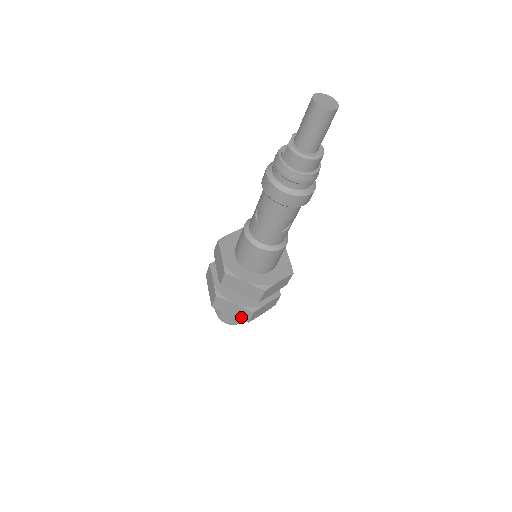
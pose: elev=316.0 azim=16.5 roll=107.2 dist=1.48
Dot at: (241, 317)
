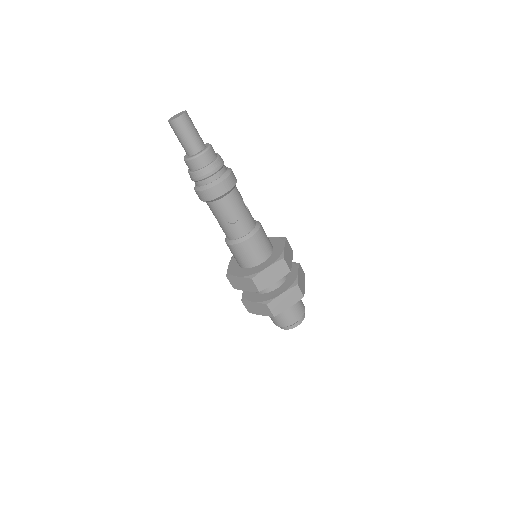
Dot at: (267, 313)
